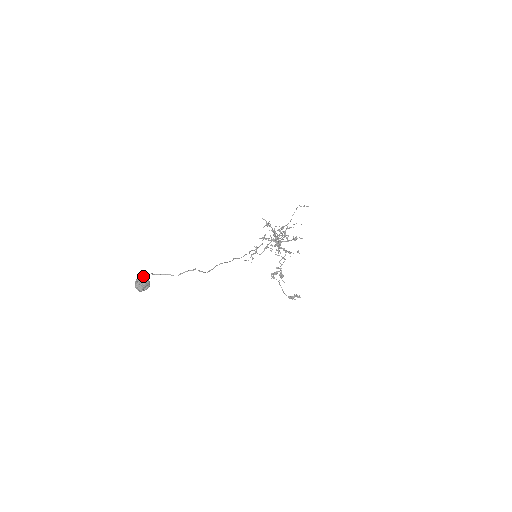
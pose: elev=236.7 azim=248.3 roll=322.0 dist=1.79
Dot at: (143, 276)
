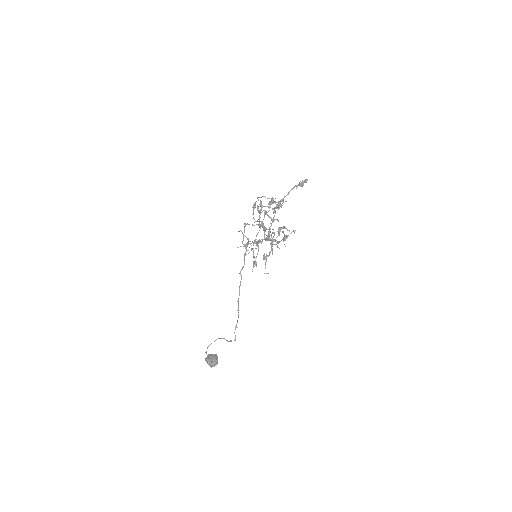
Dot at: (209, 363)
